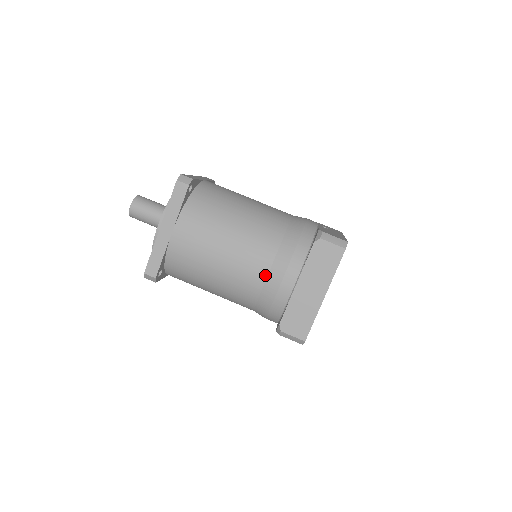
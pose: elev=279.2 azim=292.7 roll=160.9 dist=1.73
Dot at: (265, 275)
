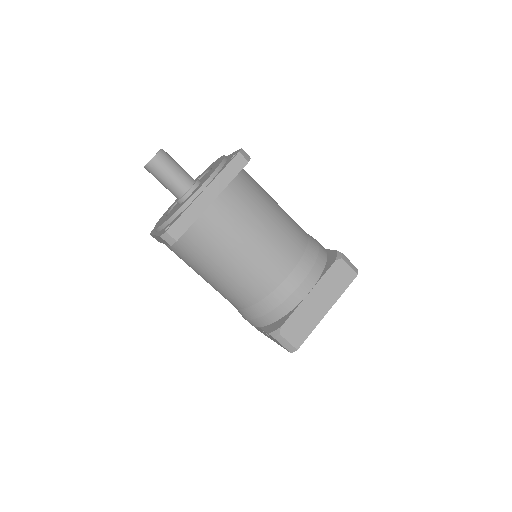
Dot at: (285, 275)
